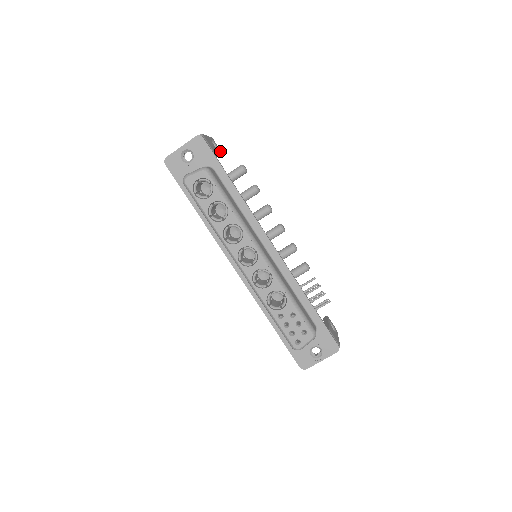
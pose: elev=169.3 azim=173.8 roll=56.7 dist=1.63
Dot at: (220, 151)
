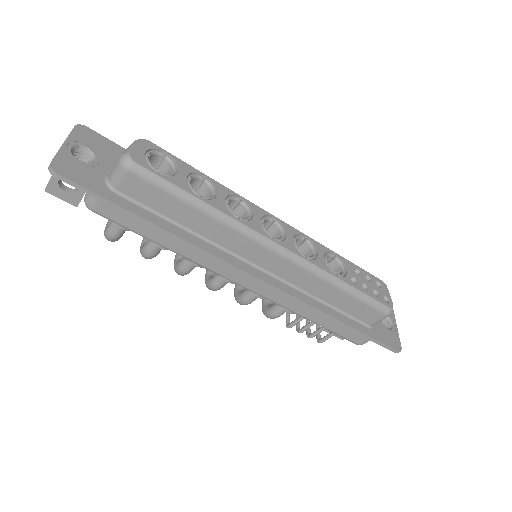
Dot at: occluded
